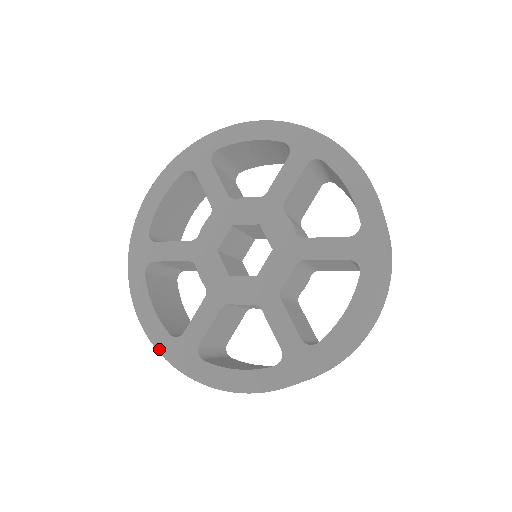
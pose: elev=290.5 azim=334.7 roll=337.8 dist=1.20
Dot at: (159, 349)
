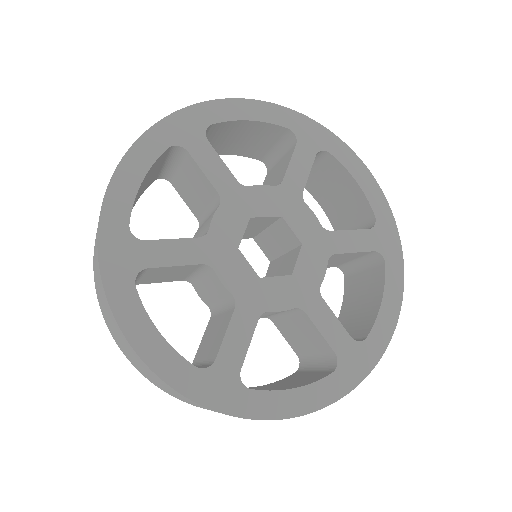
Dot at: (102, 223)
